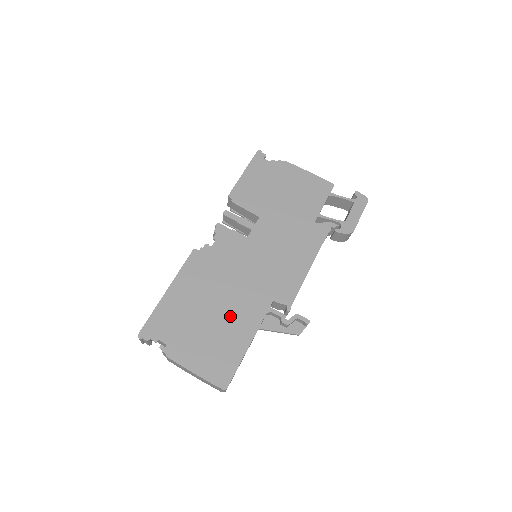
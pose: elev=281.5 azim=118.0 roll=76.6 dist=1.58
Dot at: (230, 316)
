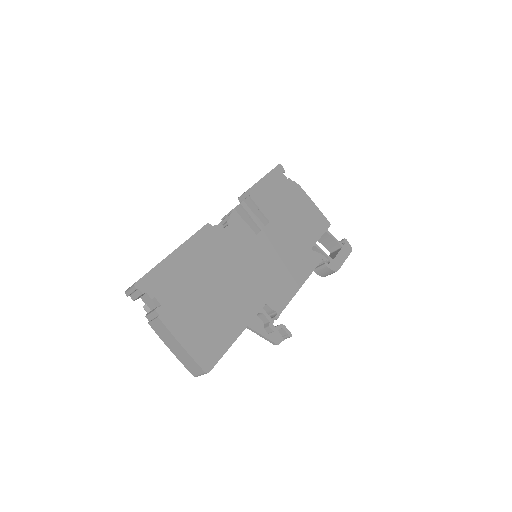
Dot at: (227, 302)
